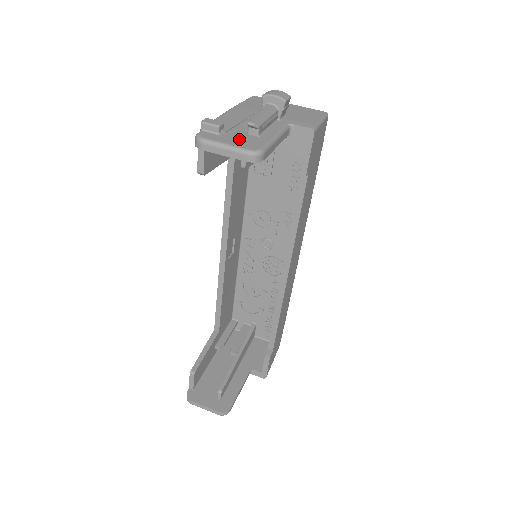
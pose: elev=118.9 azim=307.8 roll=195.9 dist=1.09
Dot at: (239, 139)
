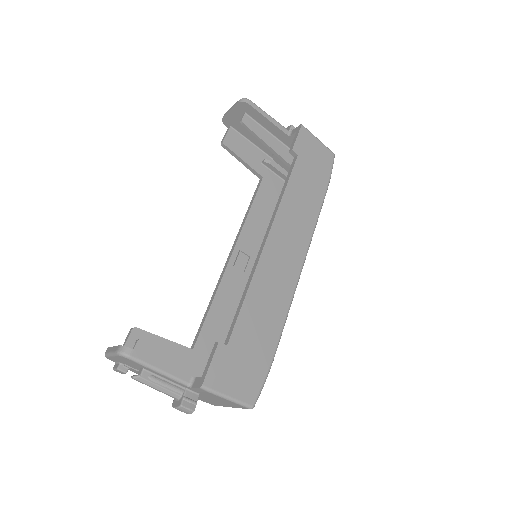
Dot at: occluded
